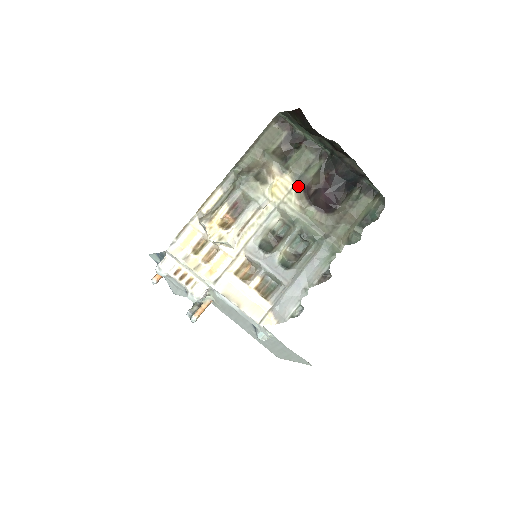
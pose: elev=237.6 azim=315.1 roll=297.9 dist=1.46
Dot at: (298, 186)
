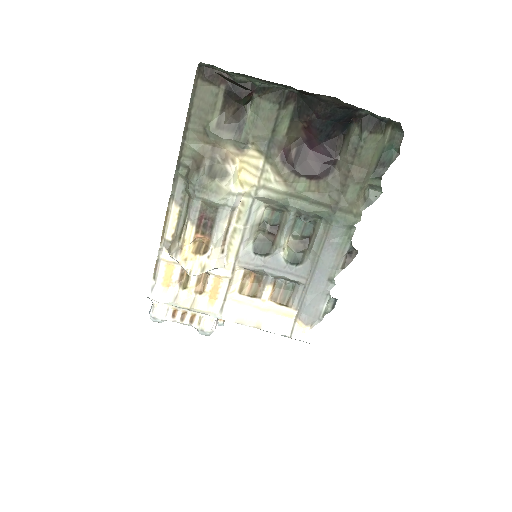
Dot at: (271, 157)
